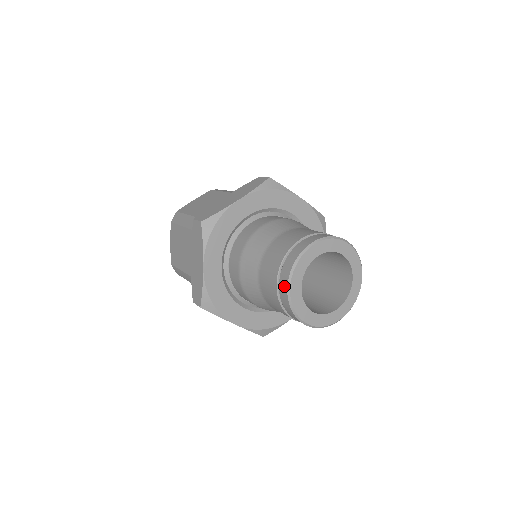
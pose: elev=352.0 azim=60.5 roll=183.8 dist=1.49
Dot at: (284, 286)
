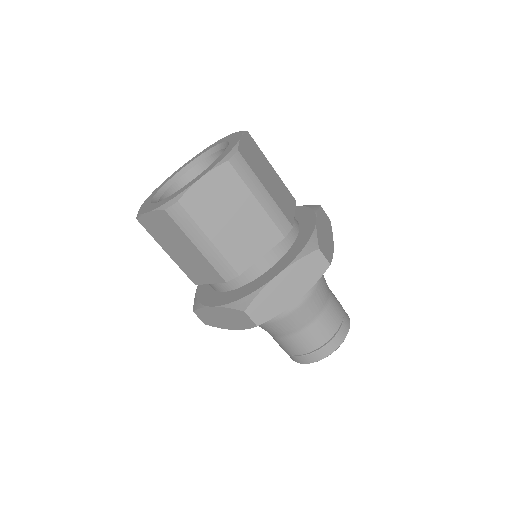
Dot at: (299, 361)
